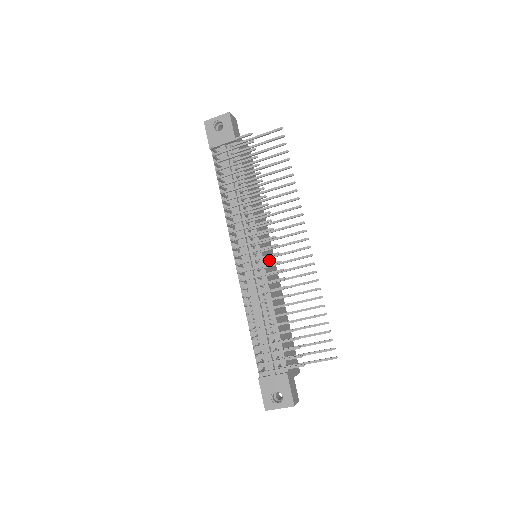
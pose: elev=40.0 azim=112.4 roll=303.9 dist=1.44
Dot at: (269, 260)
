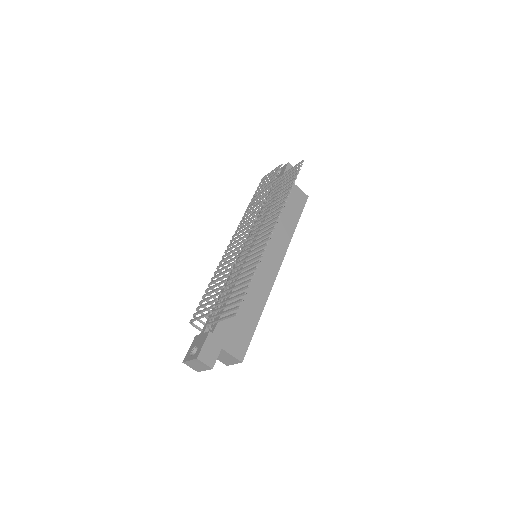
Dot at: (265, 261)
